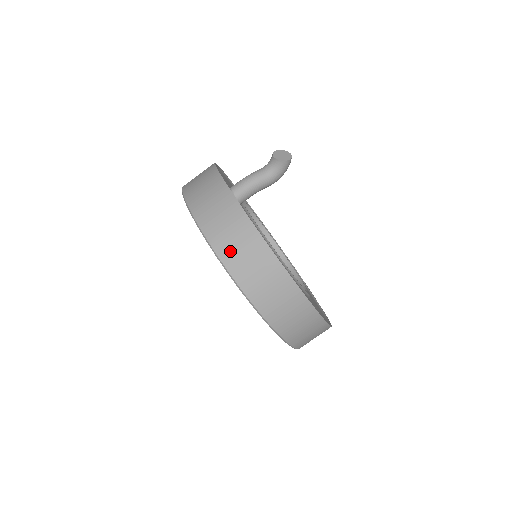
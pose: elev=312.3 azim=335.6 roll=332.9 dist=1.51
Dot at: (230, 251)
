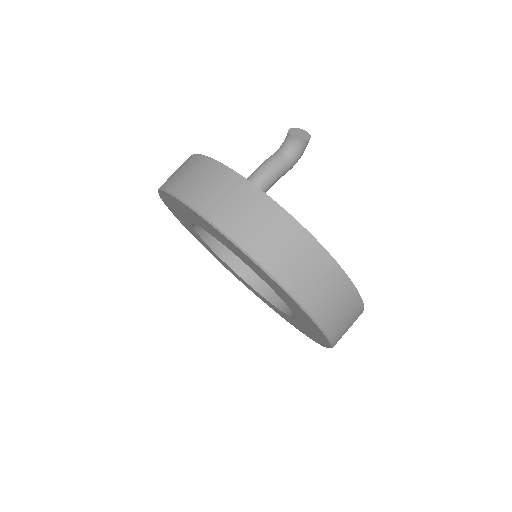
Dot at: (276, 257)
